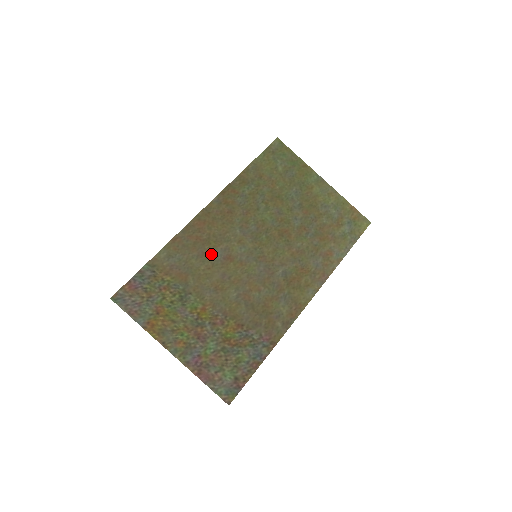
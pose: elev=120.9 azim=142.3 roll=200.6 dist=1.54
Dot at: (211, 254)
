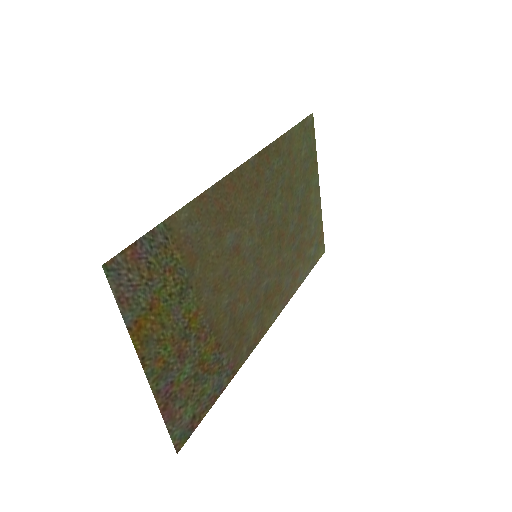
Dot at: (226, 236)
